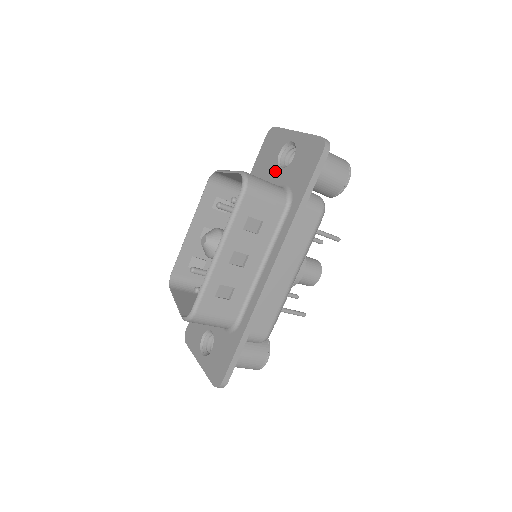
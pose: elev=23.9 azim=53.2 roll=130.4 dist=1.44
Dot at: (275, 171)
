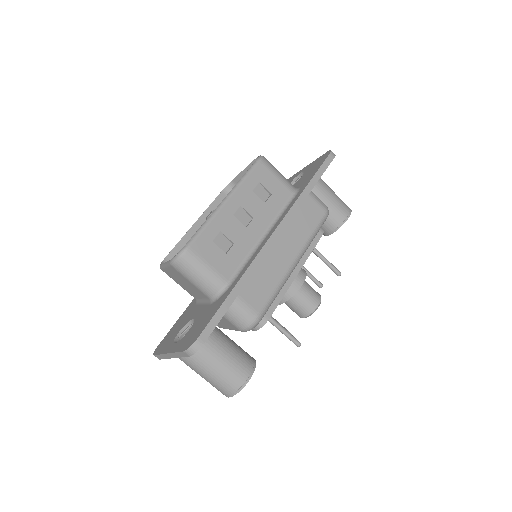
Dot at: occluded
